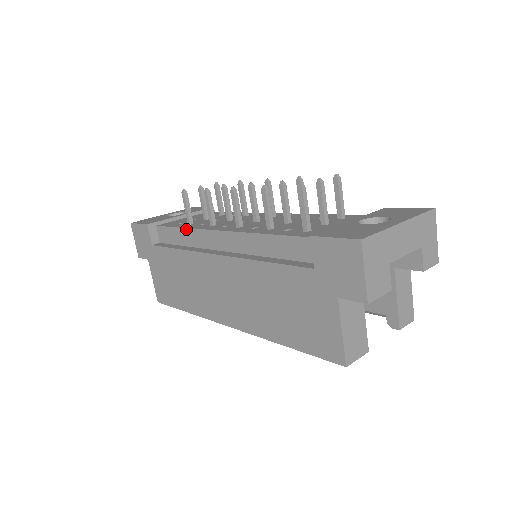
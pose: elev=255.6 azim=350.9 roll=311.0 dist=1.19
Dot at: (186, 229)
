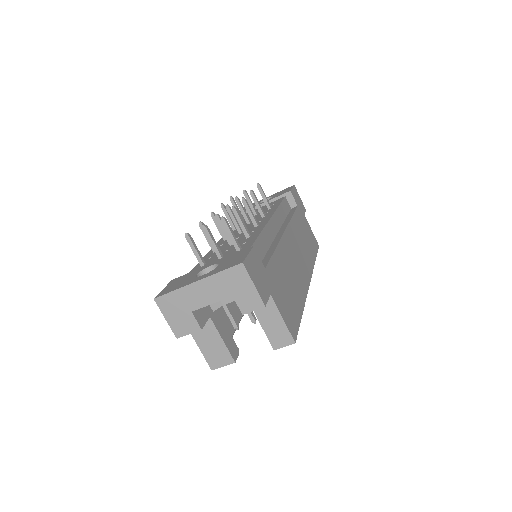
Dot at: occluded
